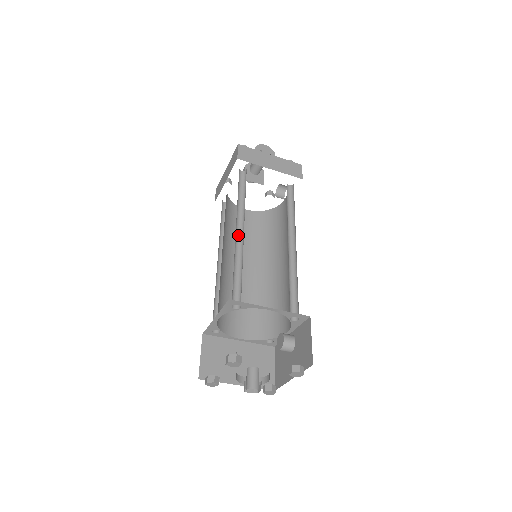
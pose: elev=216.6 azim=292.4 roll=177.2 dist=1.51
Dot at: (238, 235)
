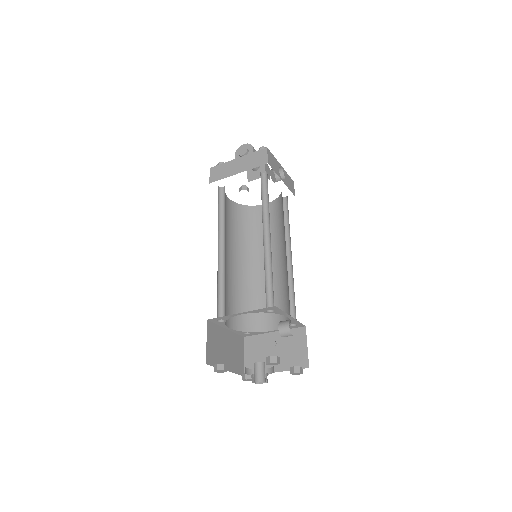
Dot at: (223, 252)
